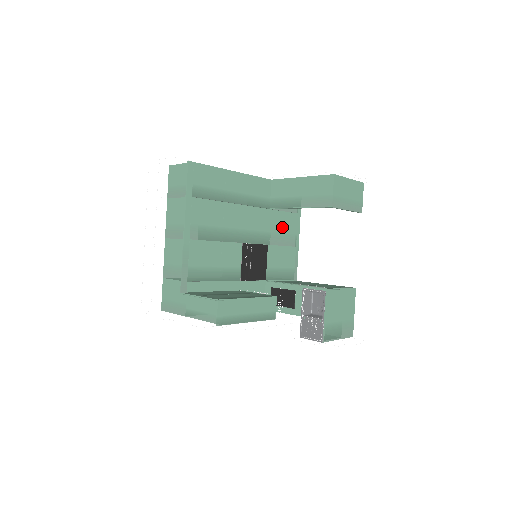
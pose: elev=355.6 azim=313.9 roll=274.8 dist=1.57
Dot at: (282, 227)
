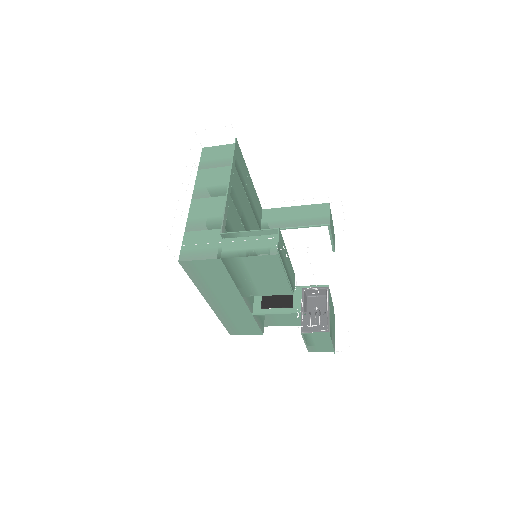
Dot at: occluded
